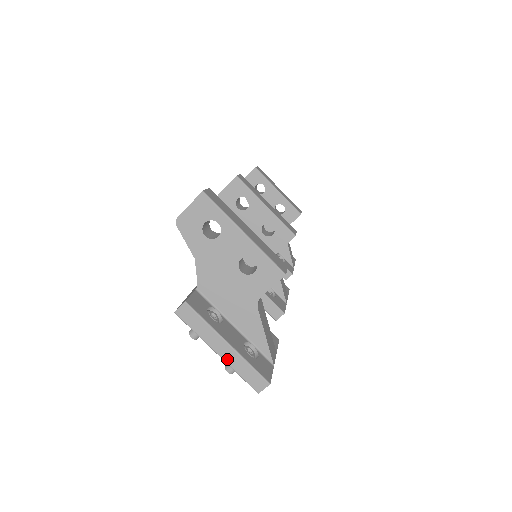
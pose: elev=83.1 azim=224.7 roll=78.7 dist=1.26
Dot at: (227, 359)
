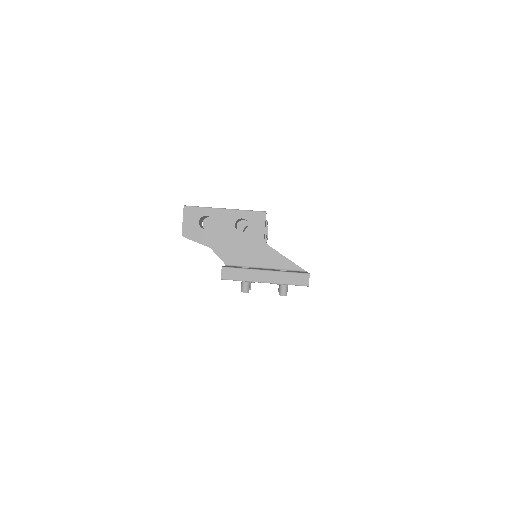
Dot at: (273, 281)
